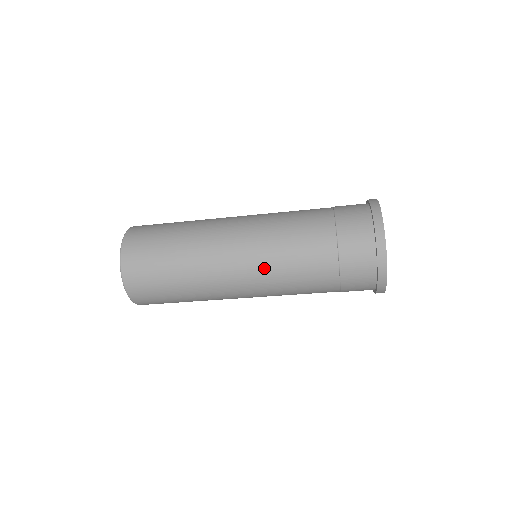
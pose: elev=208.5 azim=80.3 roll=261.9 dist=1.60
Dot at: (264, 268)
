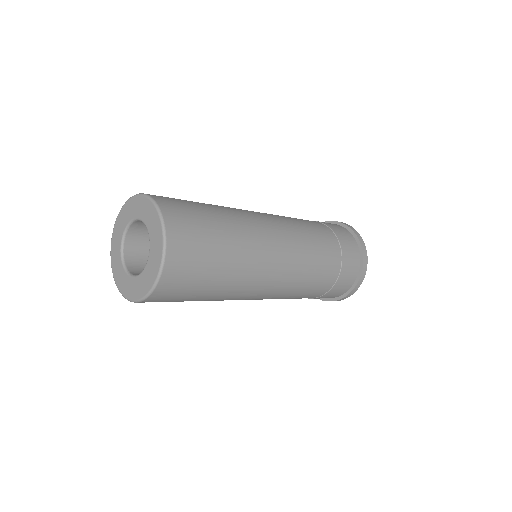
Dot at: (293, 278)
